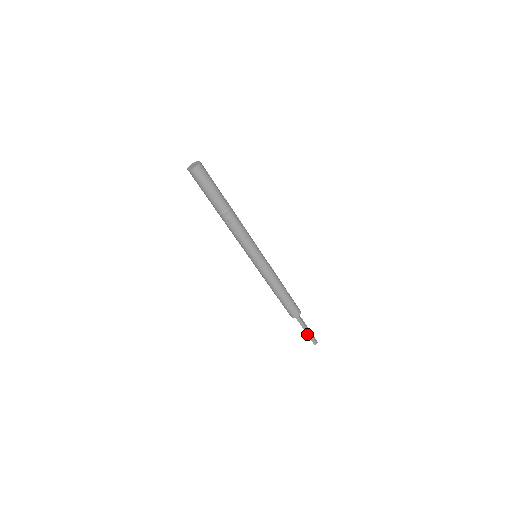
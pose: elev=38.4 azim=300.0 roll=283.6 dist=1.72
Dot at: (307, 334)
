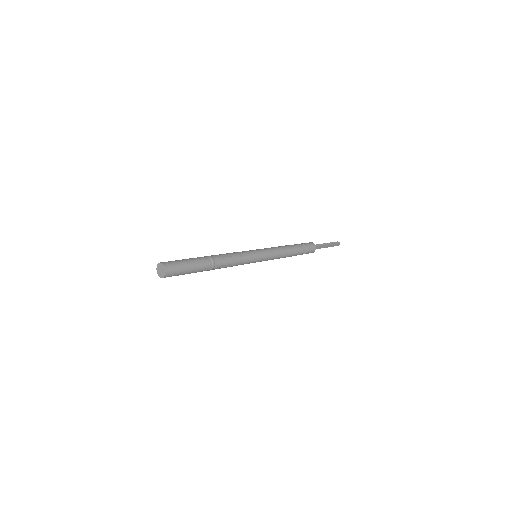
Dot at: occluded
